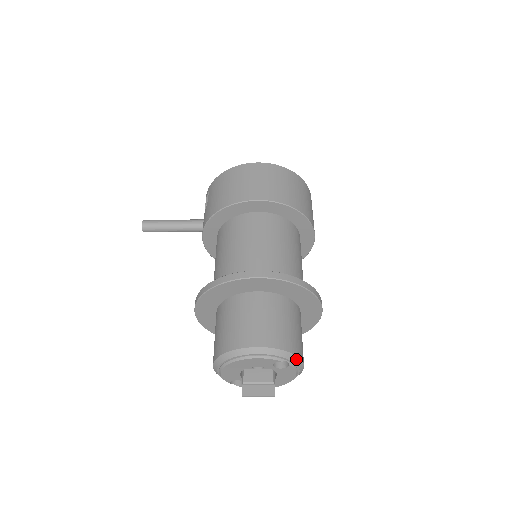
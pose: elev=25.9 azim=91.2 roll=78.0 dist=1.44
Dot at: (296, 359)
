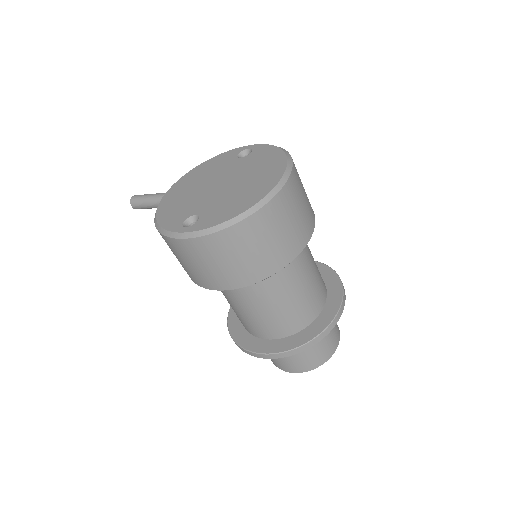
Dot at: (324, 362)
